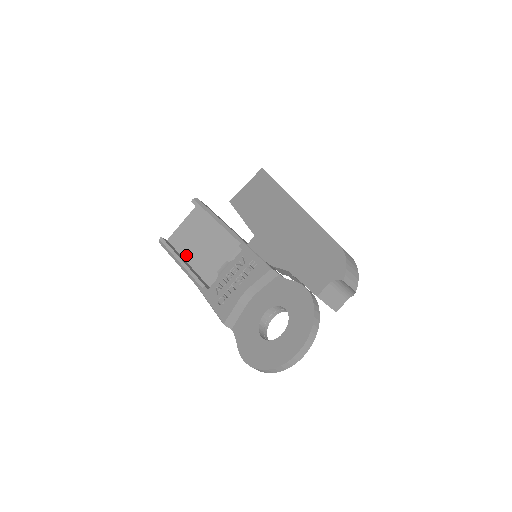
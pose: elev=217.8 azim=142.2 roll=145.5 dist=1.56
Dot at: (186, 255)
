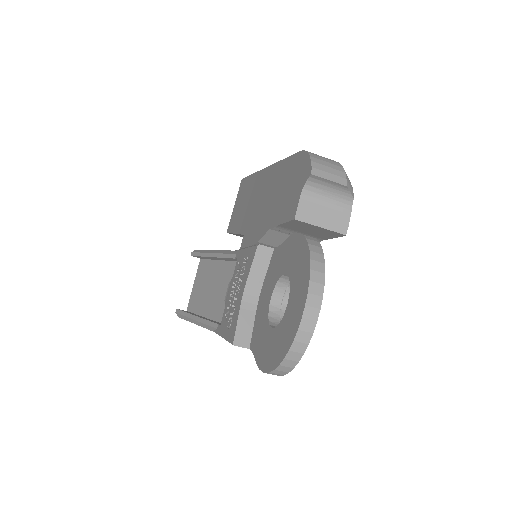
Dot at: (203, 311)
